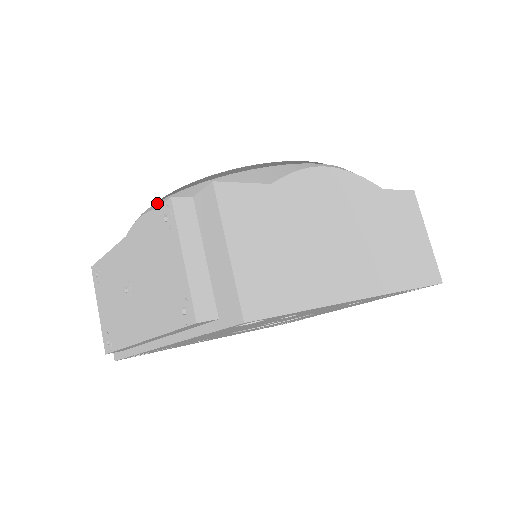
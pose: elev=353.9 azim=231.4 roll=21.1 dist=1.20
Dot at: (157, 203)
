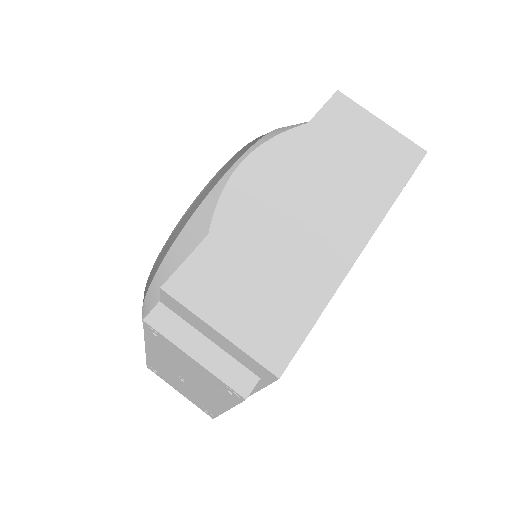
Dot at: (143, 305)
